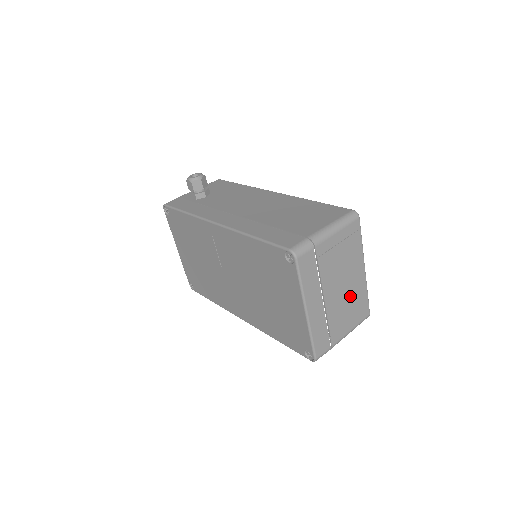
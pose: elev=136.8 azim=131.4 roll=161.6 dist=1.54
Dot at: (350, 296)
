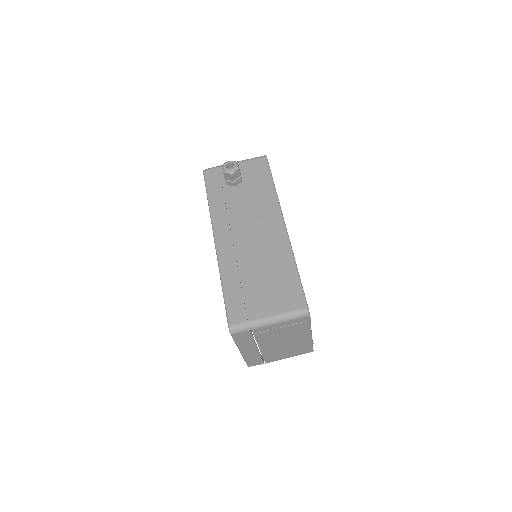
Dot at: (290, 346)
